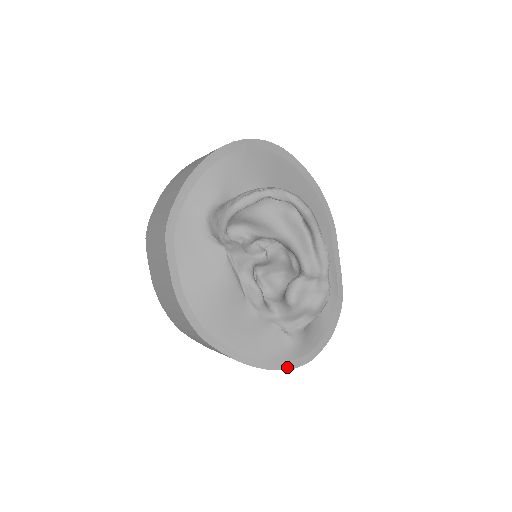
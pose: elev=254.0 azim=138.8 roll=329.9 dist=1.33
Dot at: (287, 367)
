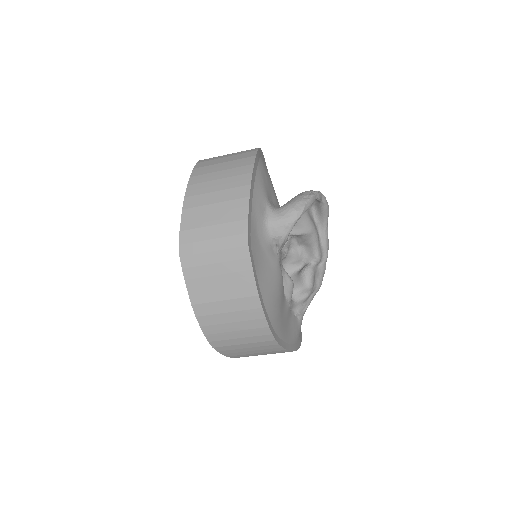
Dot at: (300, 344)
